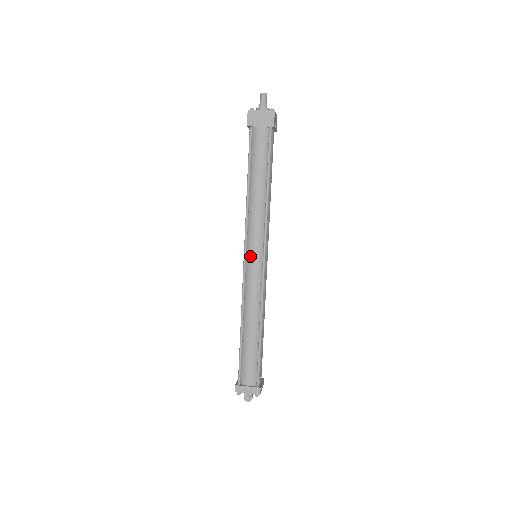
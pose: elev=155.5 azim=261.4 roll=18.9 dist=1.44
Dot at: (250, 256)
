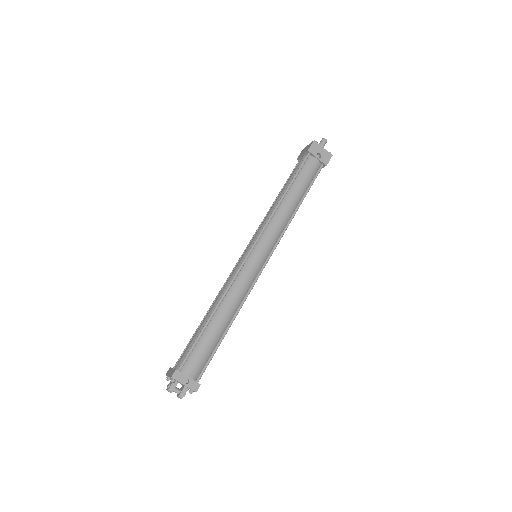
Dot at: occluded
